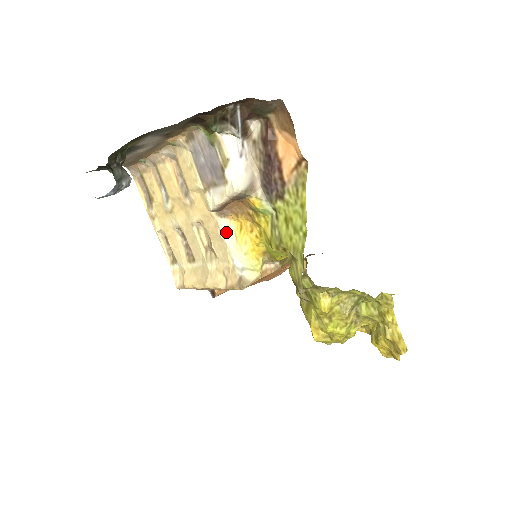
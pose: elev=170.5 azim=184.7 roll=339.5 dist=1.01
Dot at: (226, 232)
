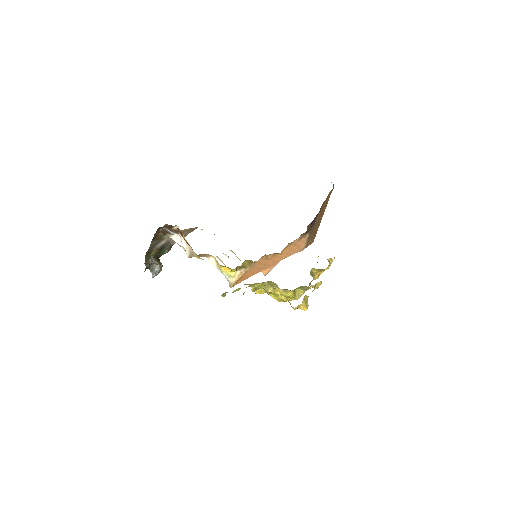
Dot at: (214, 263)
